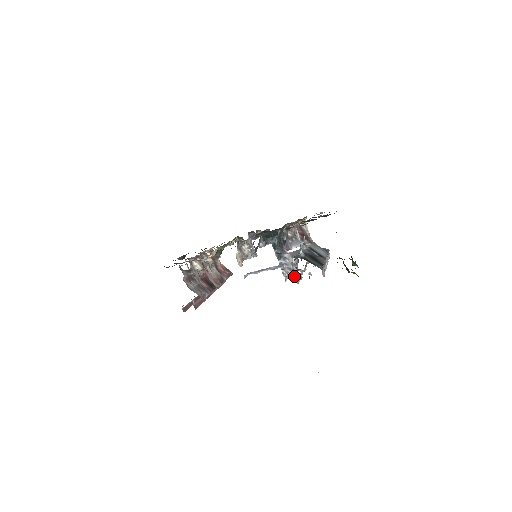
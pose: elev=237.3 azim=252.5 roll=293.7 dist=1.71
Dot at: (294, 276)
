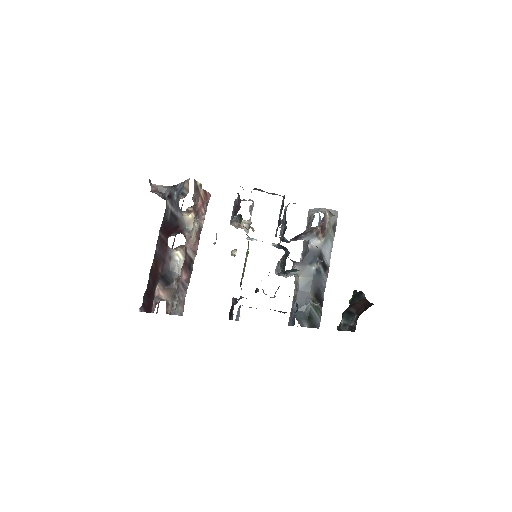
Dot at: occluded
